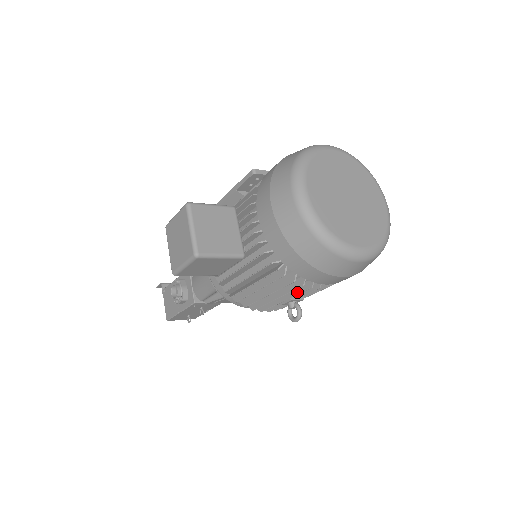
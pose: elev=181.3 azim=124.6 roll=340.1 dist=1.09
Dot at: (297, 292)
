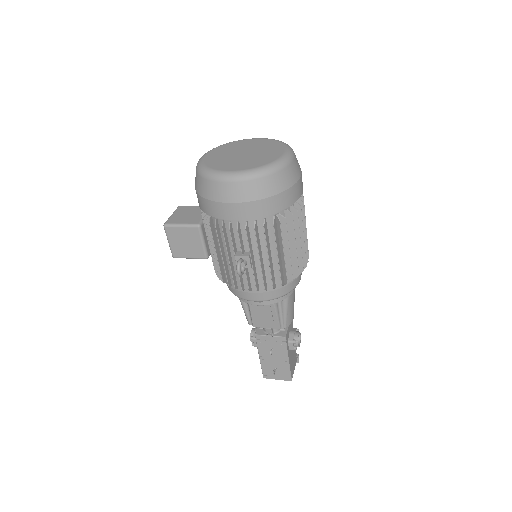
Dot at: (232, 243)
